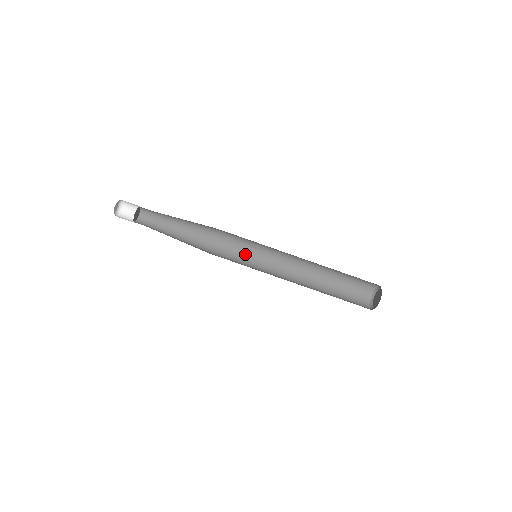
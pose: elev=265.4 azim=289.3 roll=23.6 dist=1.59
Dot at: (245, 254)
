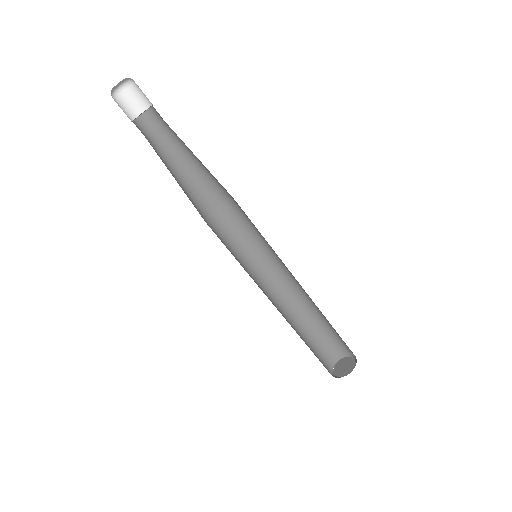
Dot at: (236, 249)
